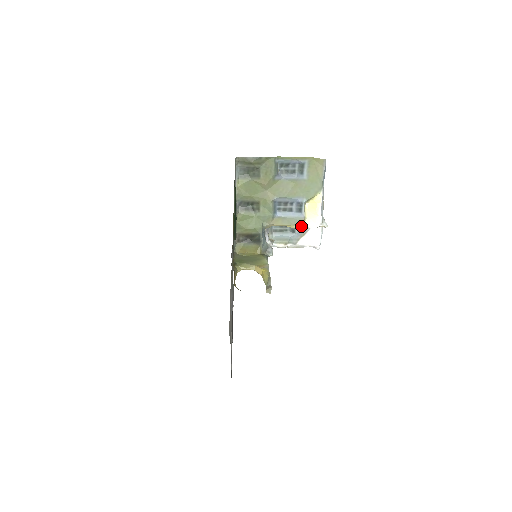
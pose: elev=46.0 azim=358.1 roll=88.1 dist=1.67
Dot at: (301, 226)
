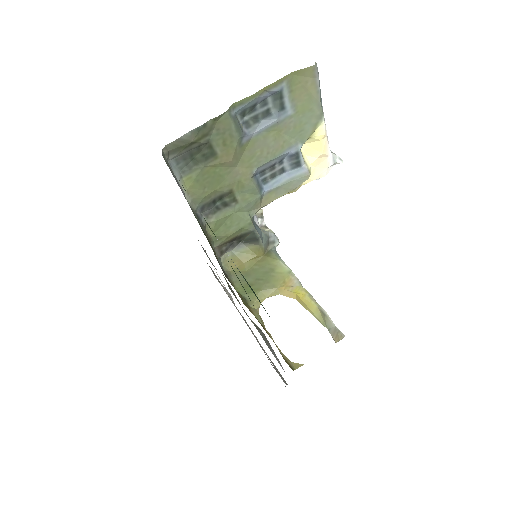
Dot at: (305, 183)
